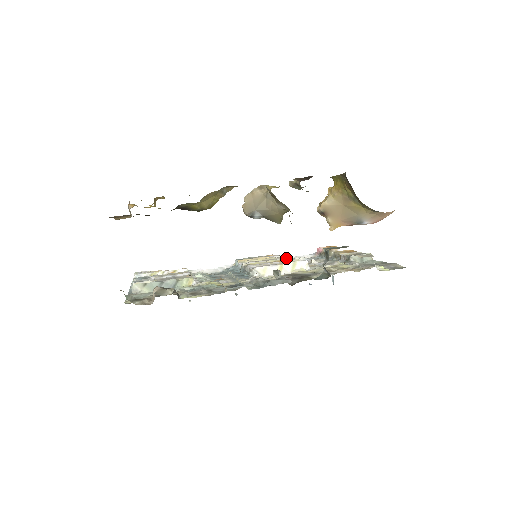
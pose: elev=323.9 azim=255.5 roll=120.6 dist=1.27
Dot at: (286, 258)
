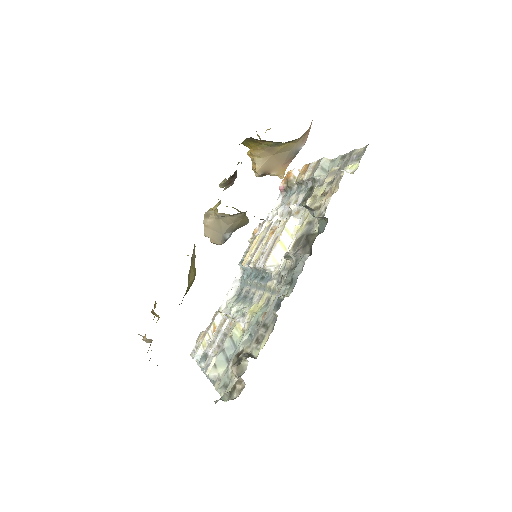
Dot at: (271, 226)
